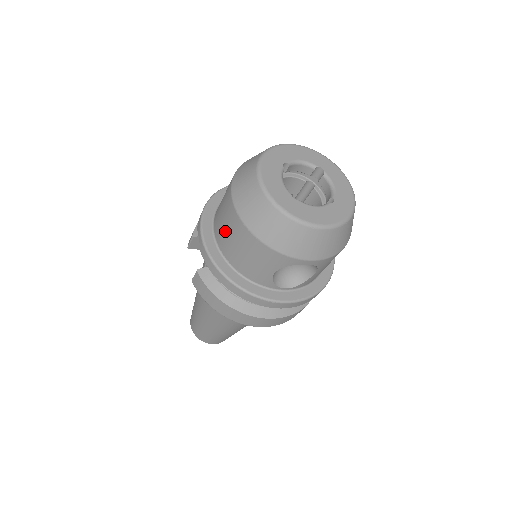
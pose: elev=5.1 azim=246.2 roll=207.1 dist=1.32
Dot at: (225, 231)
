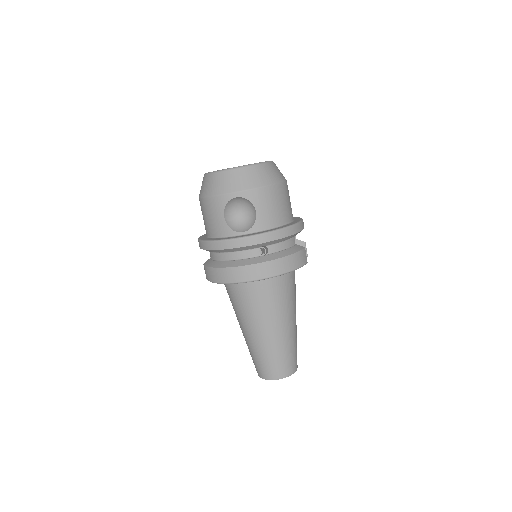
Dot at: (203, 219)
